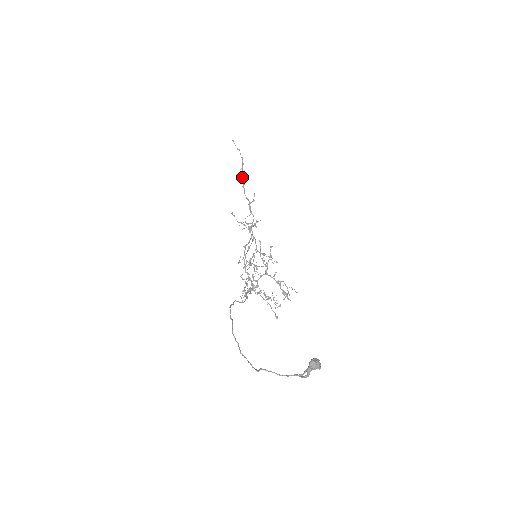
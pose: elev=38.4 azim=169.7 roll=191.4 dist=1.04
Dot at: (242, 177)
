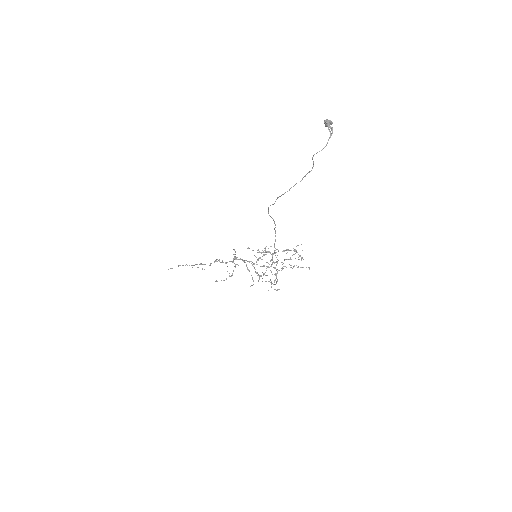
Dot at: occluded
